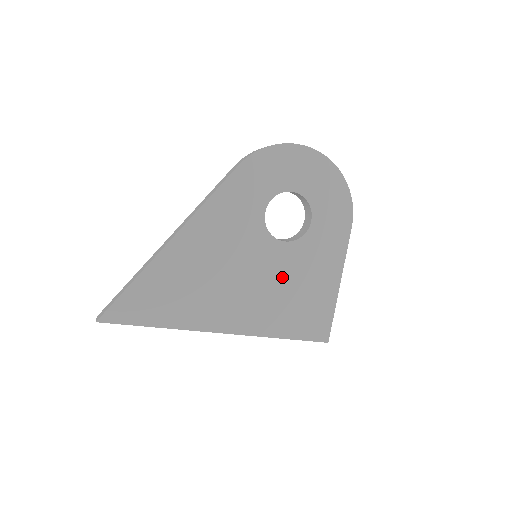
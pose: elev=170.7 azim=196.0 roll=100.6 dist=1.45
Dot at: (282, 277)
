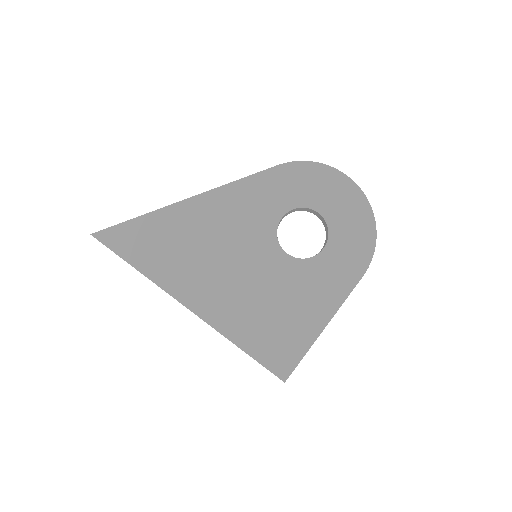
Dot at: (269, 287)
